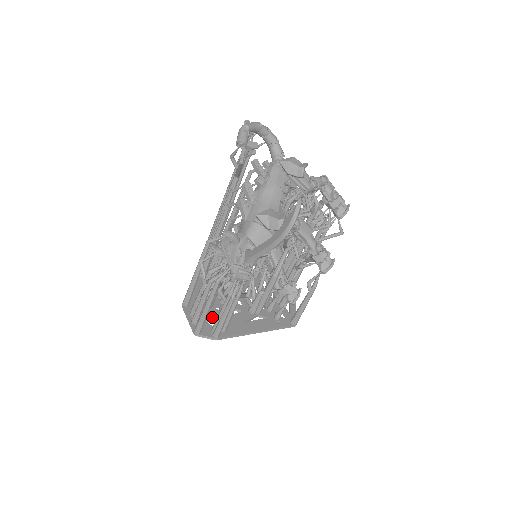
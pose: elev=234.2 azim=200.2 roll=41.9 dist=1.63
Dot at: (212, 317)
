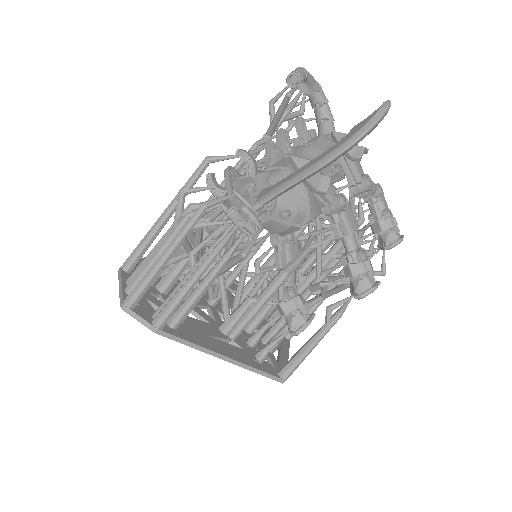
Dot at: (161, 303)
